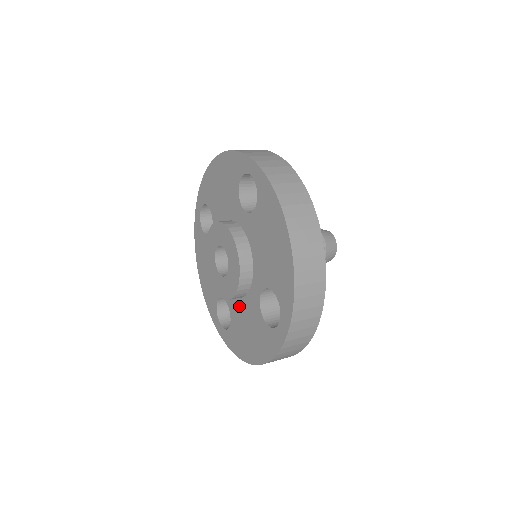
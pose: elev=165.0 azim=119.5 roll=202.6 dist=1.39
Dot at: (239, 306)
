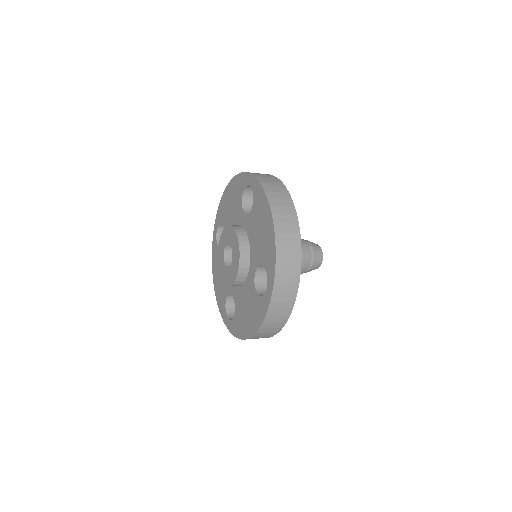
Dot at: (241, 293)
